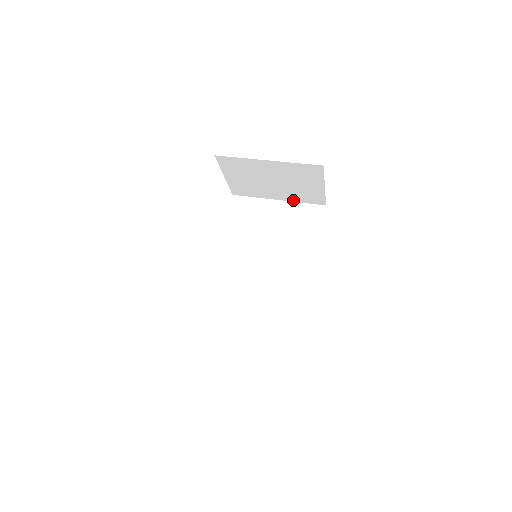
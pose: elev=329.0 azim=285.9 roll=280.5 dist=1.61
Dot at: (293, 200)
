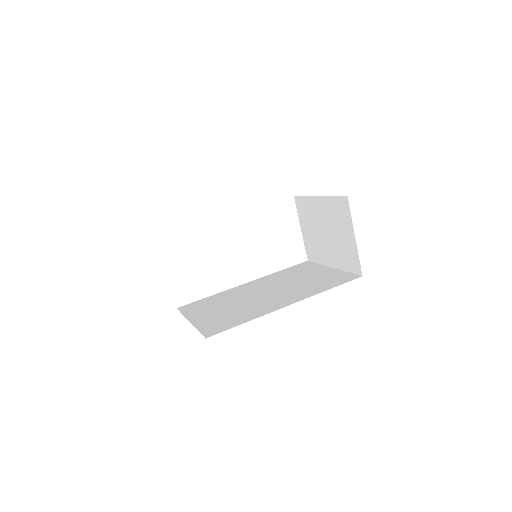
Dot at: (341, 267)
